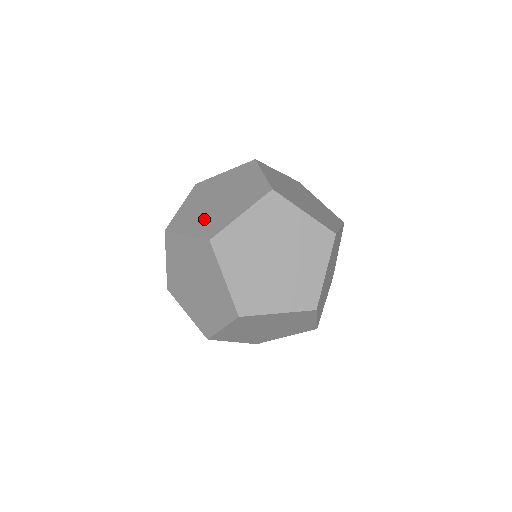
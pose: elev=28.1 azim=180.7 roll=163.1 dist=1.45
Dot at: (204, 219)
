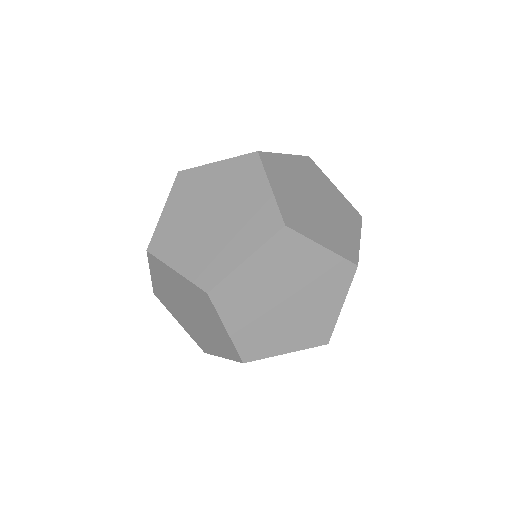
Dot at: (197, 250)
